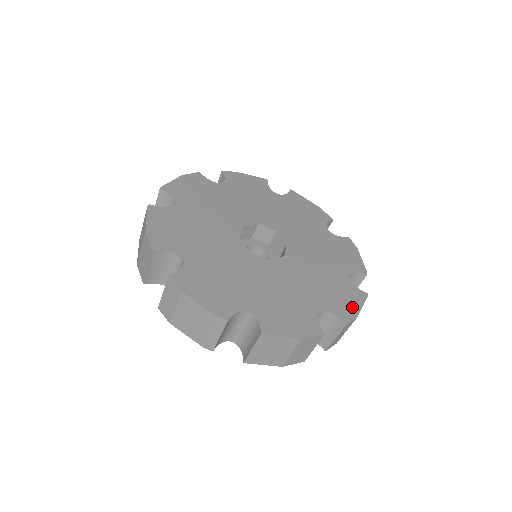
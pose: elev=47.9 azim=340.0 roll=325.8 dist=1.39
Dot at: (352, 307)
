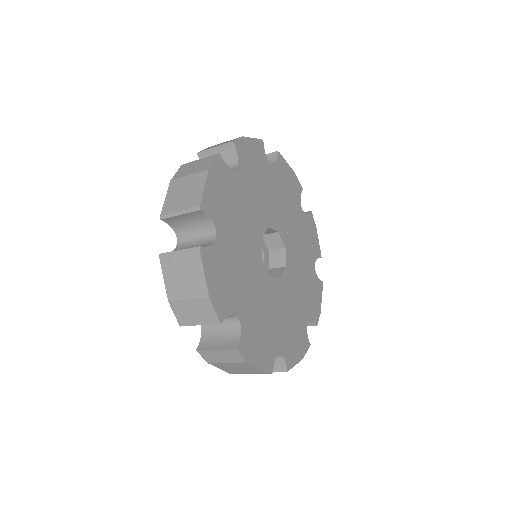
Dot at: (318, 304)
